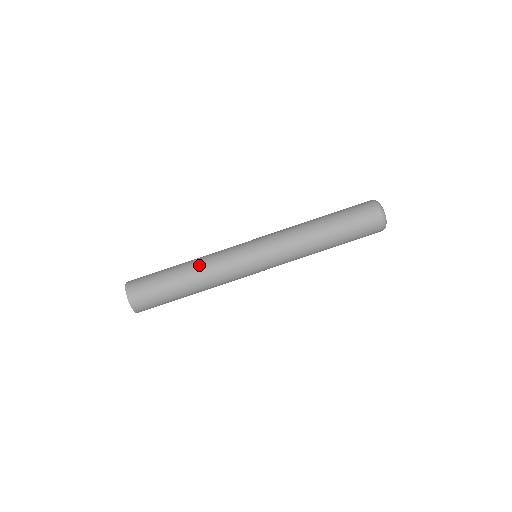
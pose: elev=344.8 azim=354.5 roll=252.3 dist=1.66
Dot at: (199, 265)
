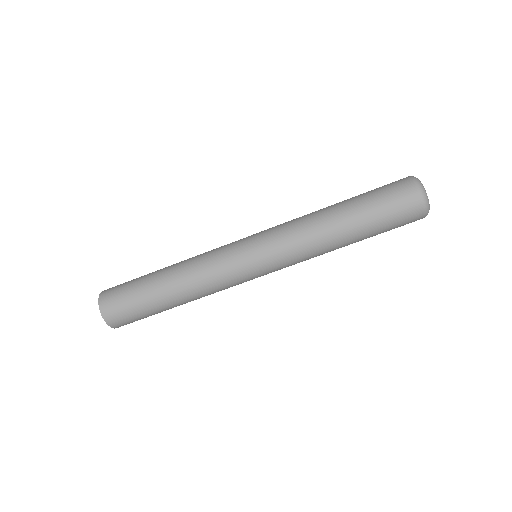
Dot at: (189, 288)
